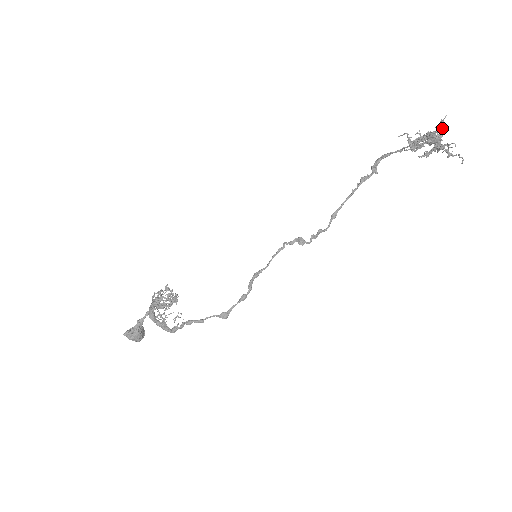
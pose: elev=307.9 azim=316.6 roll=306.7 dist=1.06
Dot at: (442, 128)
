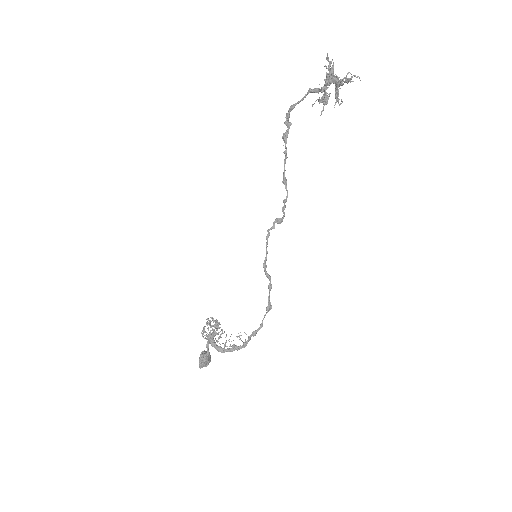
Dot at: (329, 63)
